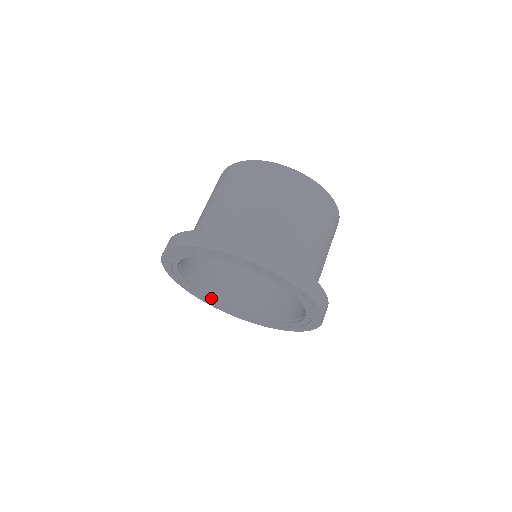
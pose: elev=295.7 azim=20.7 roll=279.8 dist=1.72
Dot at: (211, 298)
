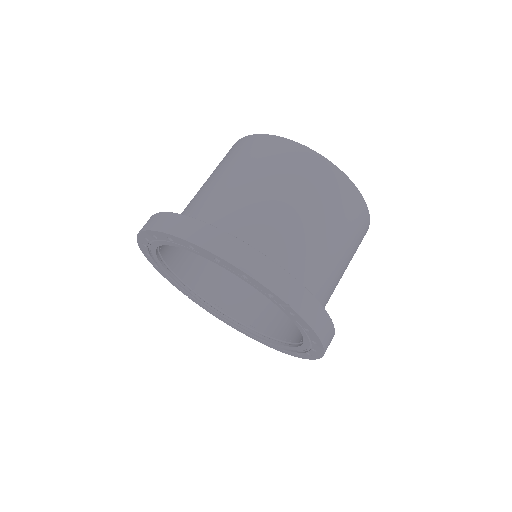
Dot at: (175, 276)
